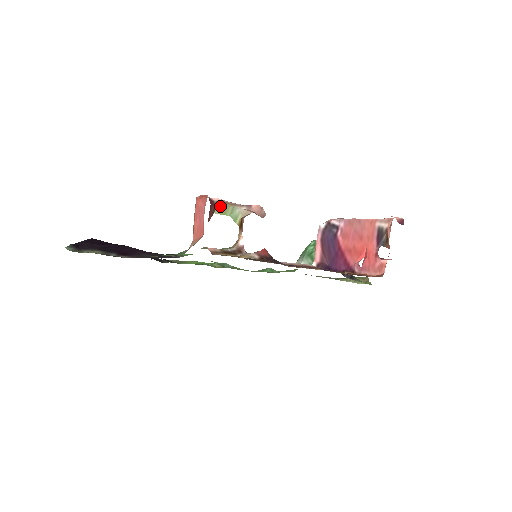
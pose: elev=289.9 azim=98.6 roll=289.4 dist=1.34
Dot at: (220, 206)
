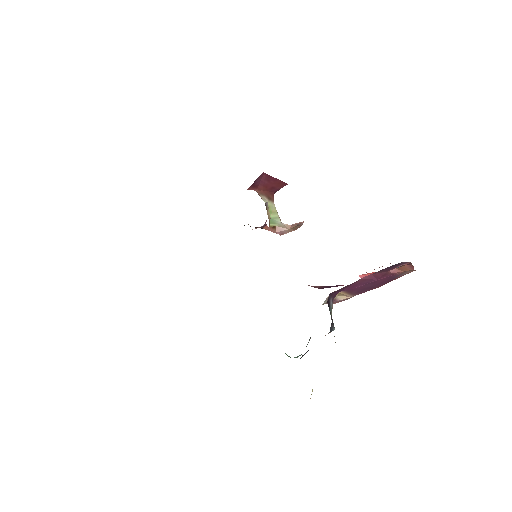
Dot at: (273, 206)
